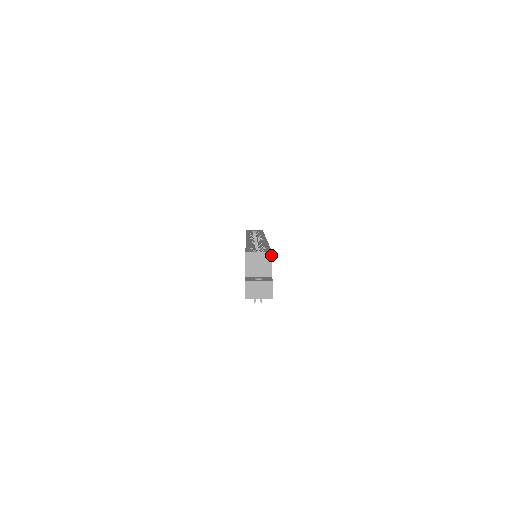
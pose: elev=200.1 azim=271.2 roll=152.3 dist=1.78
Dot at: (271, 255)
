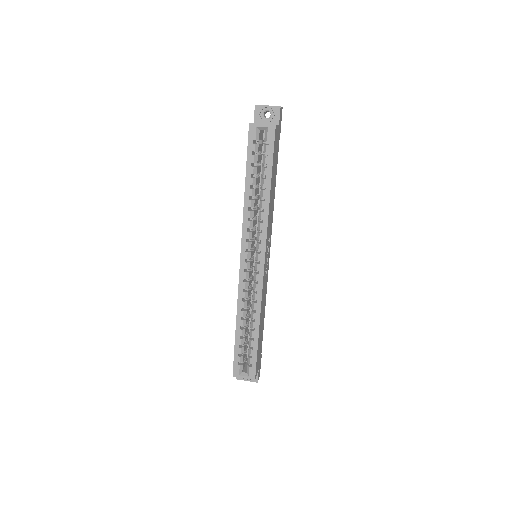
Dot at: (254, 378)
